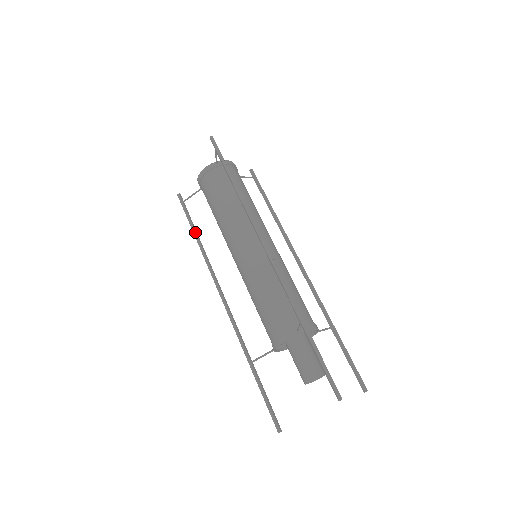
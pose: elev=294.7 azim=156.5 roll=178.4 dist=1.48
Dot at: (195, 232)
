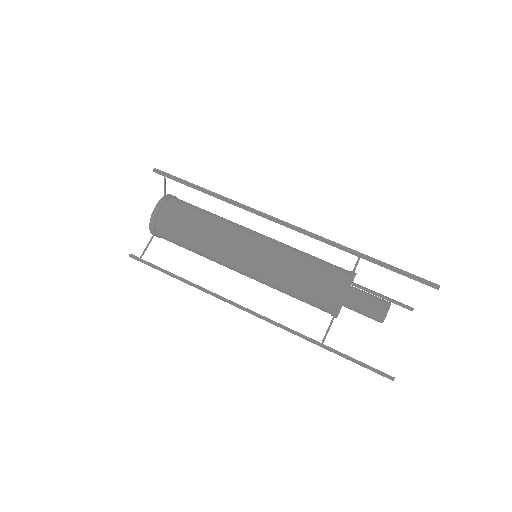
Dot at: (176, 275)
